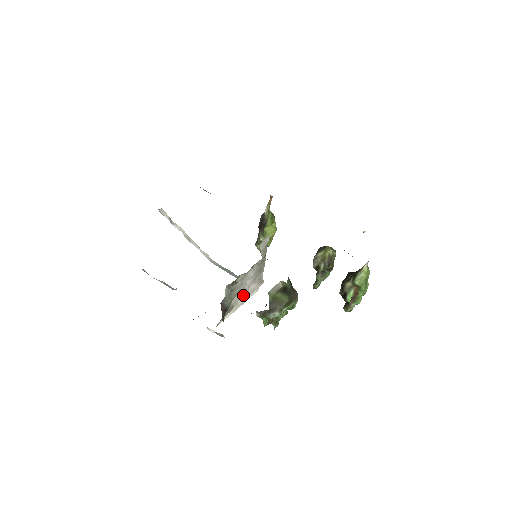
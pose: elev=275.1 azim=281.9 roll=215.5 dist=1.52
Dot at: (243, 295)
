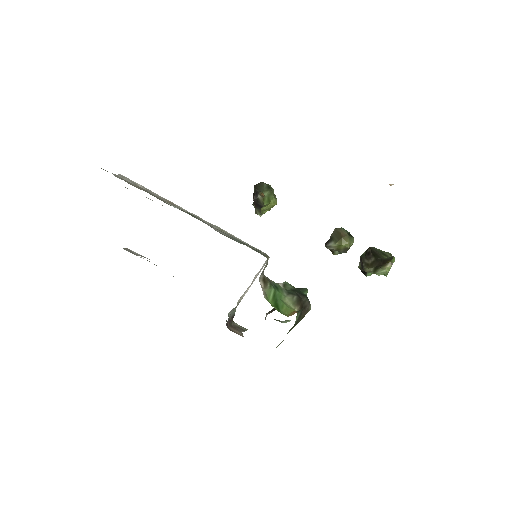
Dot at: (248, 287)
